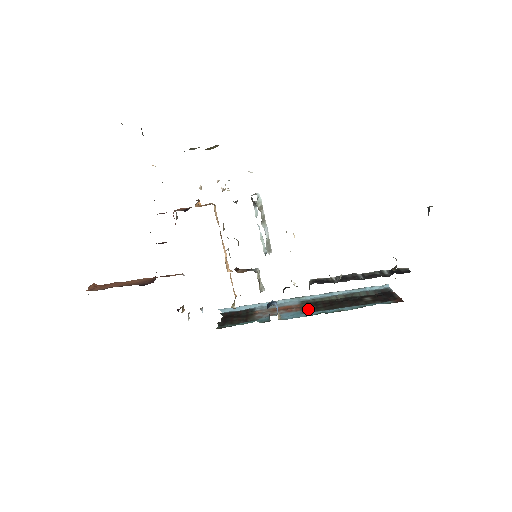
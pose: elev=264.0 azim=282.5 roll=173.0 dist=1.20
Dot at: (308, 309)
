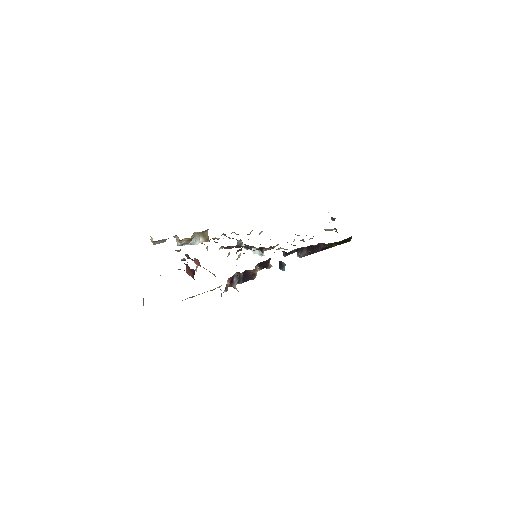
Dot at: occluded
